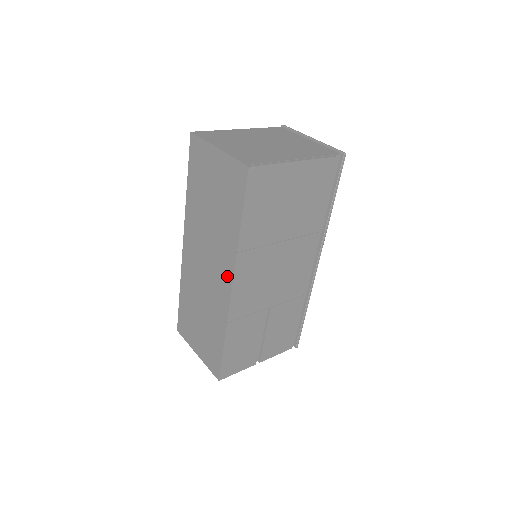
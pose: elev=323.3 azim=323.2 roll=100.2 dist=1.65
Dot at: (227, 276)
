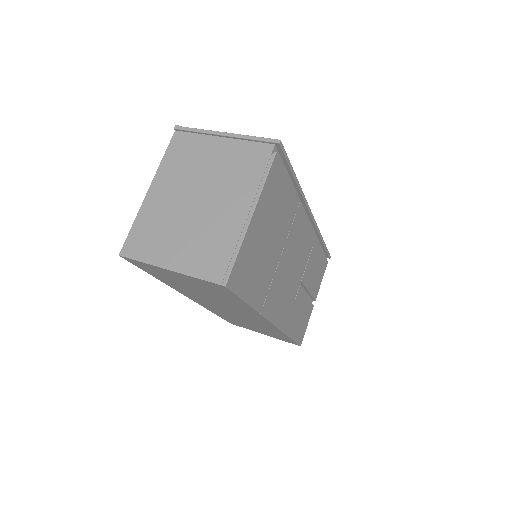
Dot at: occluded
